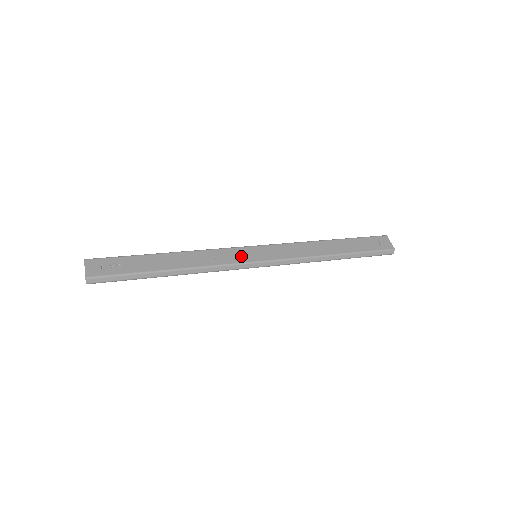
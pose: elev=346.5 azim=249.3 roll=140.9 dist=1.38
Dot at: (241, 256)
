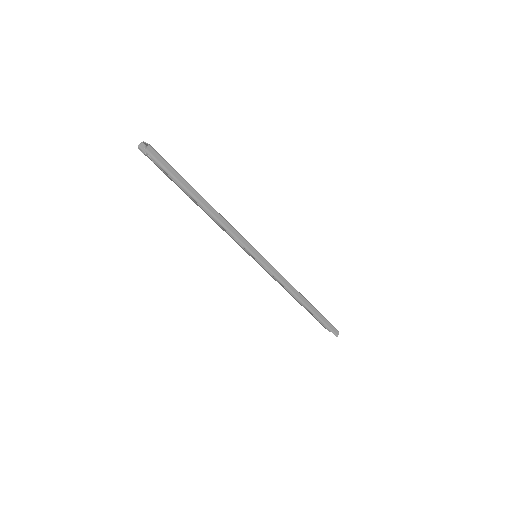
Dot at: occluded
